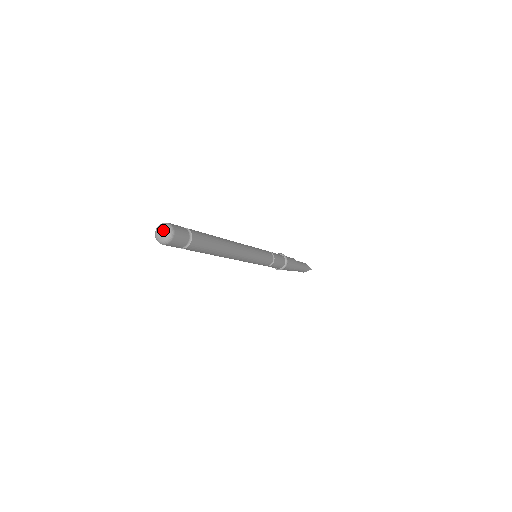
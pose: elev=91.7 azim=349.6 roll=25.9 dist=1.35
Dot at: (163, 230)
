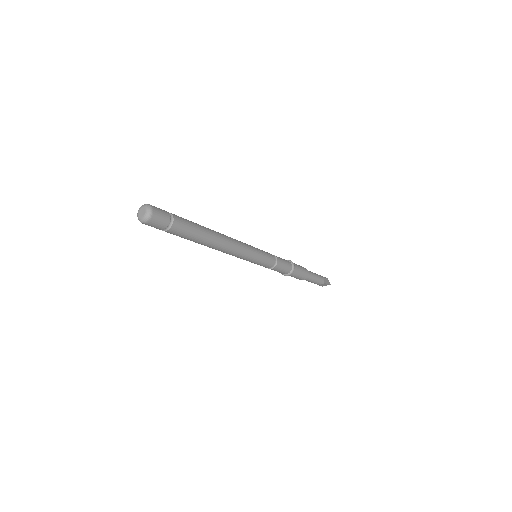
Dot at: (141, 210)
